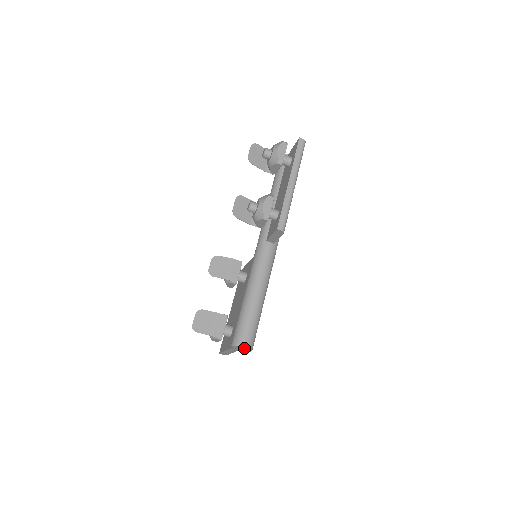
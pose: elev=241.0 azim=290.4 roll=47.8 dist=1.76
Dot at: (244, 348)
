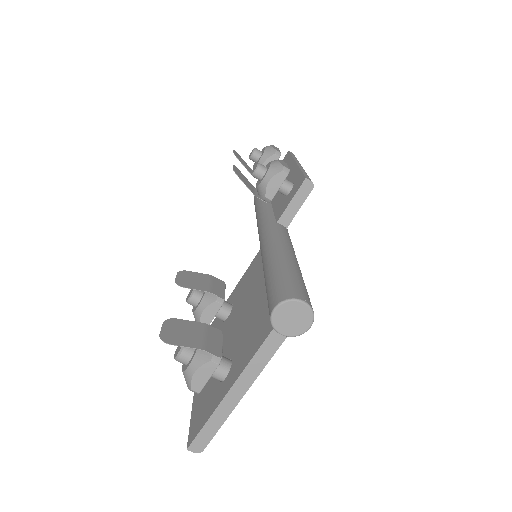
Dot at: (302, 308)
